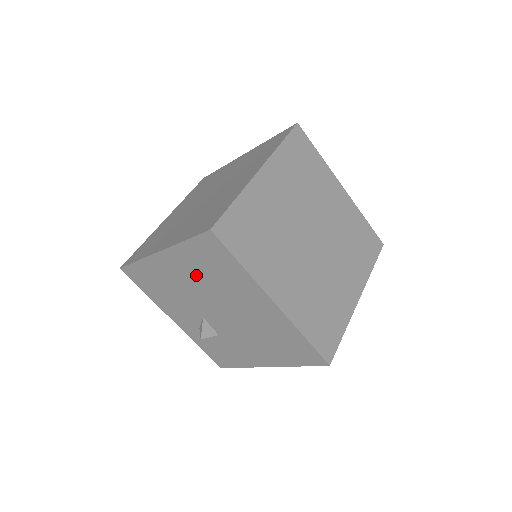
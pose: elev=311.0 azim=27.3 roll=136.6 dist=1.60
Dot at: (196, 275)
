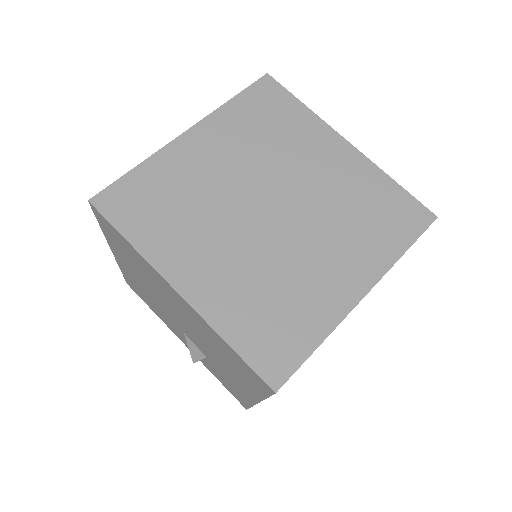
Dot at: (137, 272)
